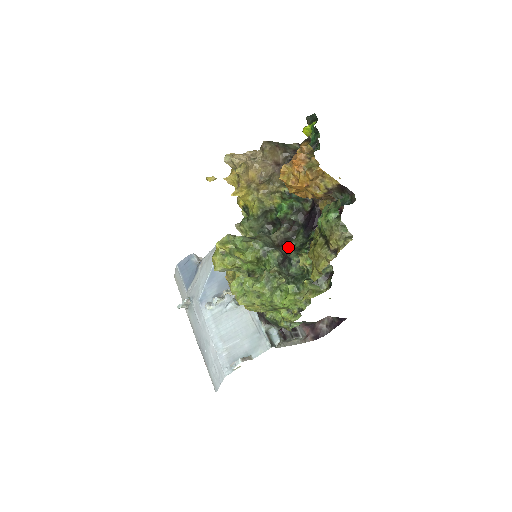
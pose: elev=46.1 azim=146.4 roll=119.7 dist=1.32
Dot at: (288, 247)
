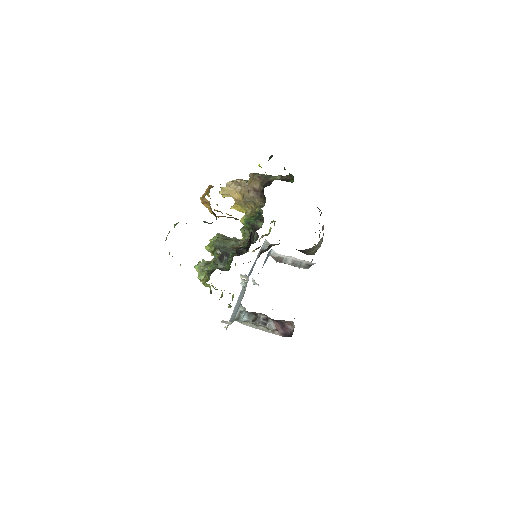
Dot at: occluded
